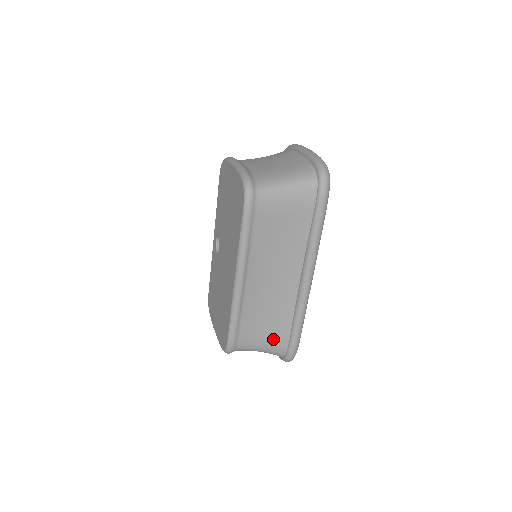
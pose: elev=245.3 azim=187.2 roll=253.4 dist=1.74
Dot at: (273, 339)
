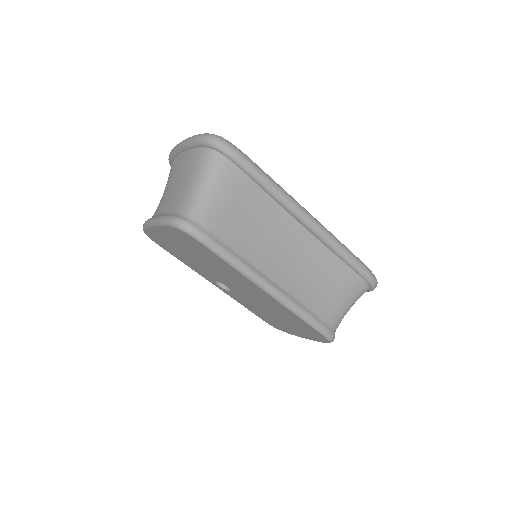
Dot at: (346, 289)
